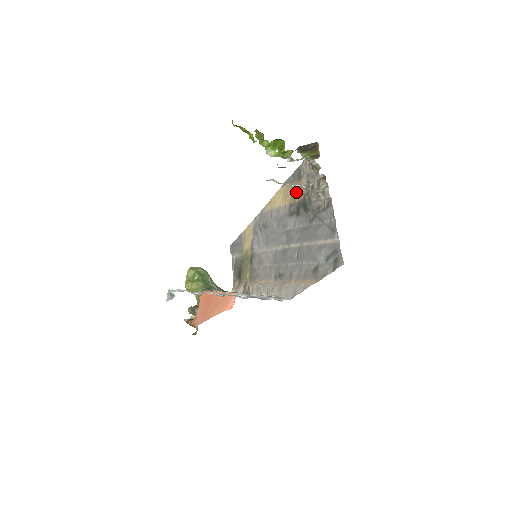
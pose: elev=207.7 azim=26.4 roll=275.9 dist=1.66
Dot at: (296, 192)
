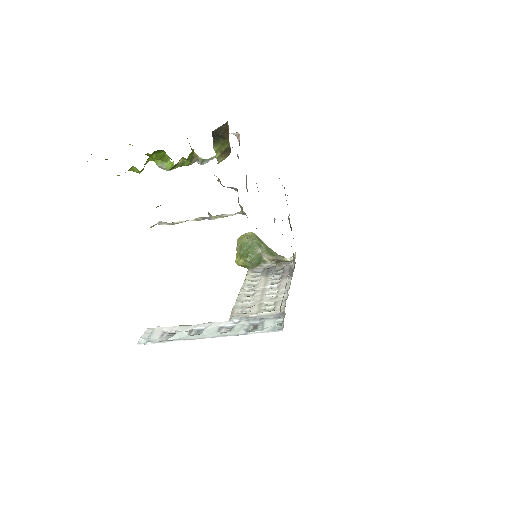
Dot at: occluded
